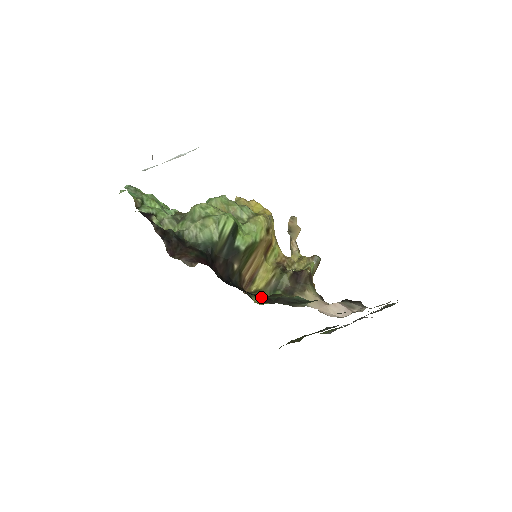
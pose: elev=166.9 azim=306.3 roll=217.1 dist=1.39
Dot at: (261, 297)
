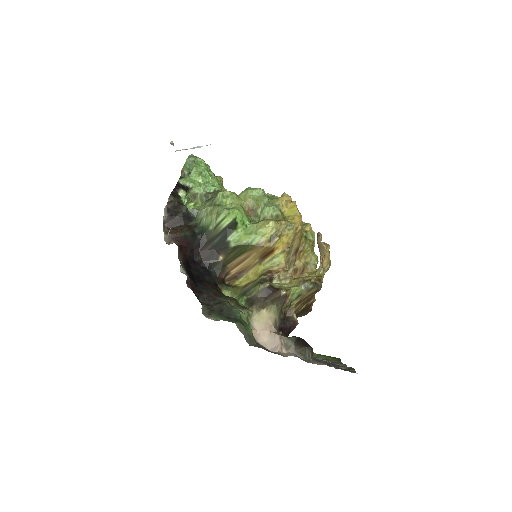
Dot at: (208, 294)
